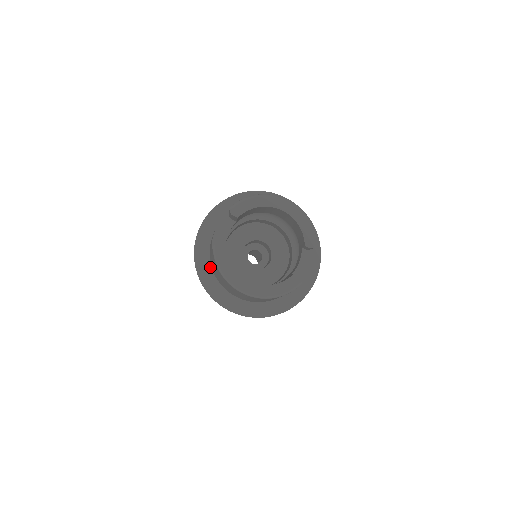
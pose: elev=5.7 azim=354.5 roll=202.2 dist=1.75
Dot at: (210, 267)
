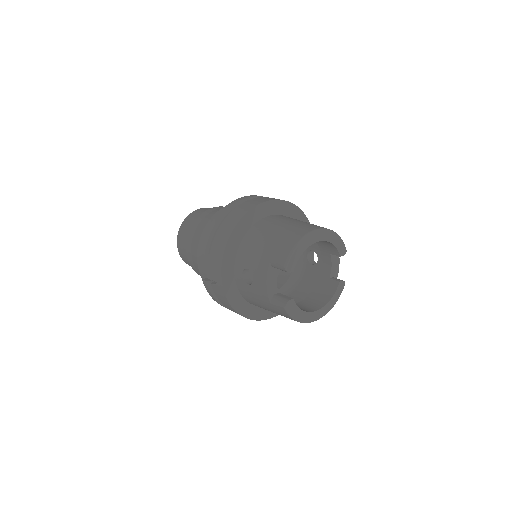
Dot at: (243, 299)
